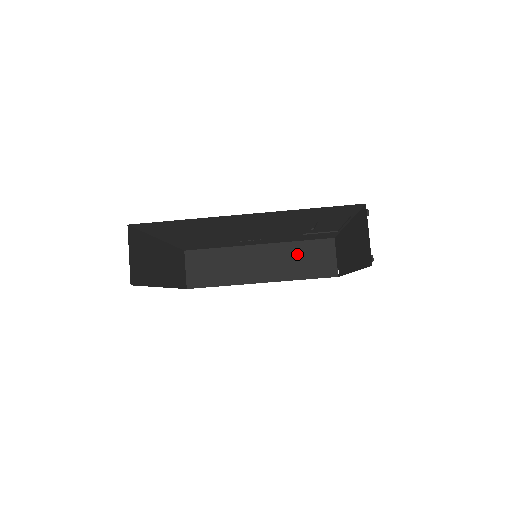
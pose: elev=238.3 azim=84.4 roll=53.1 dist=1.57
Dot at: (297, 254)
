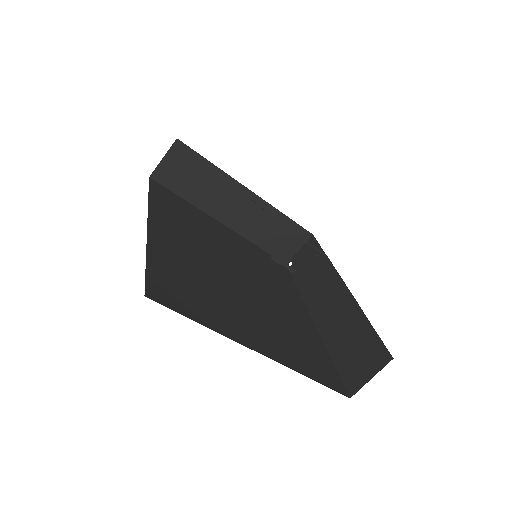
Dot at: (274, 224)
